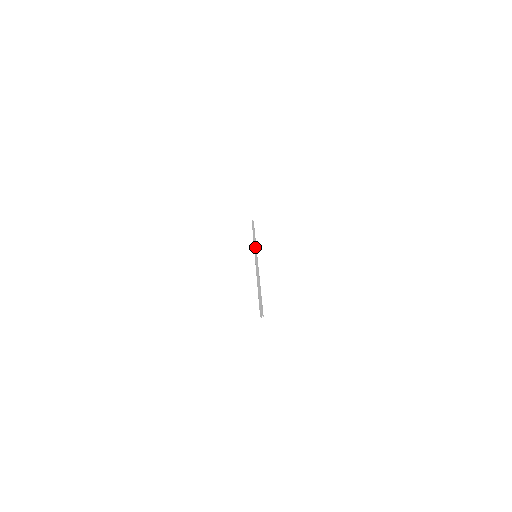
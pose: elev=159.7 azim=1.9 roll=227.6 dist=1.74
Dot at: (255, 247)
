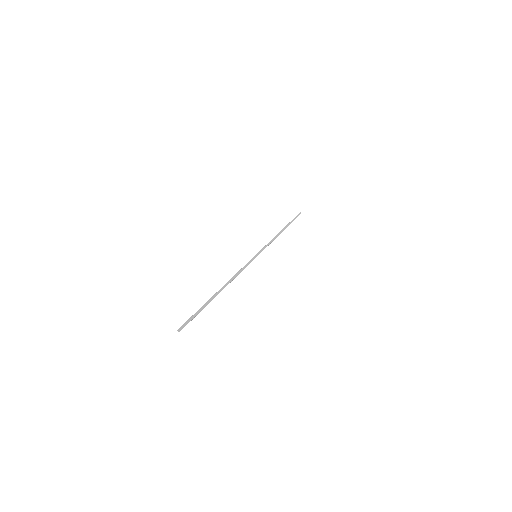
Dot at: (265, 245)
